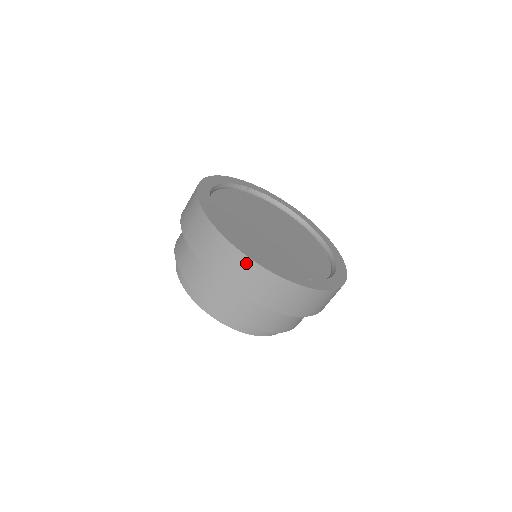
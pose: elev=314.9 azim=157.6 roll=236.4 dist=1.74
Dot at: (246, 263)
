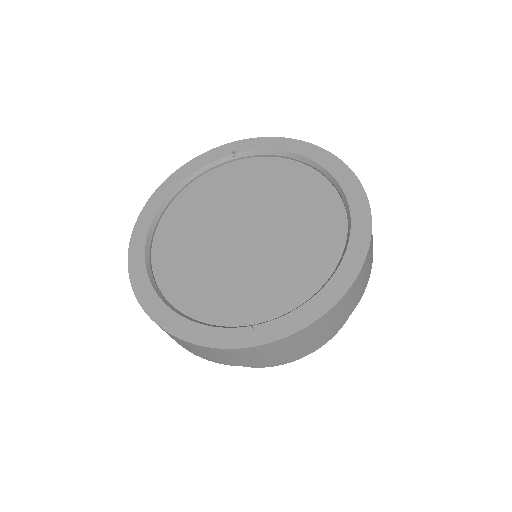
Dot at: occluded
